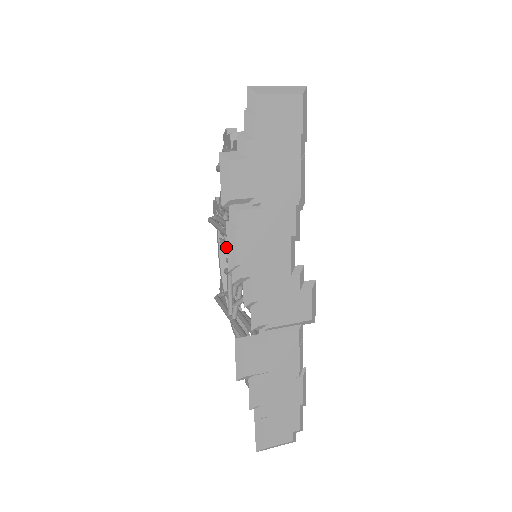
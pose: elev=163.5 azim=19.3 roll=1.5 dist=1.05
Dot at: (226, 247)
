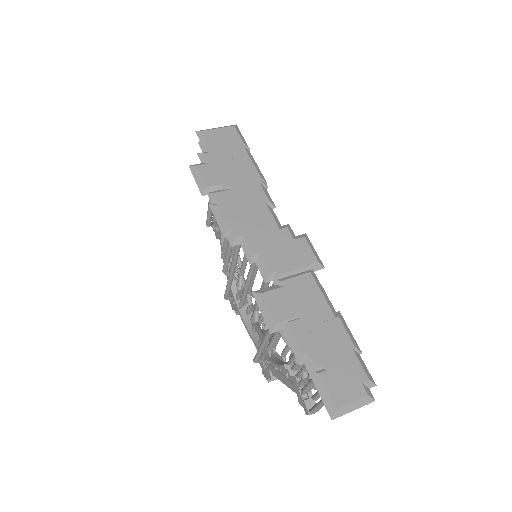
Dot at: (241, 296)
